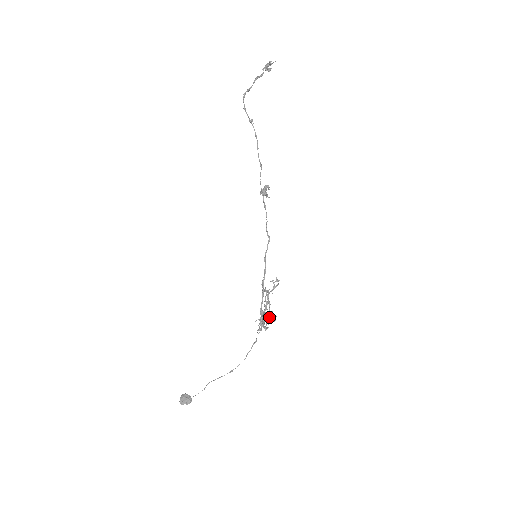
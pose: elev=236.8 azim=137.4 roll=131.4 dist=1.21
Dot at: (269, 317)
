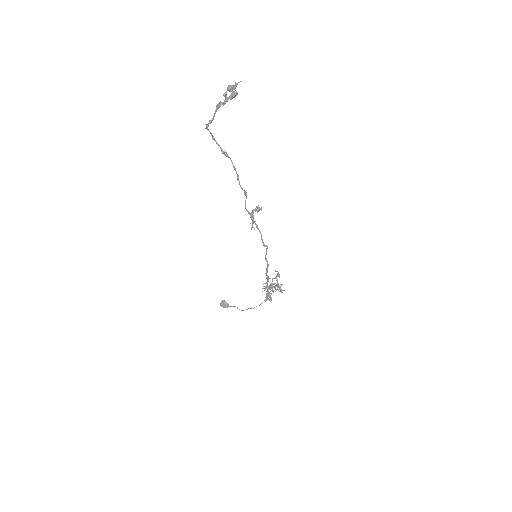
Dot at: occluded
